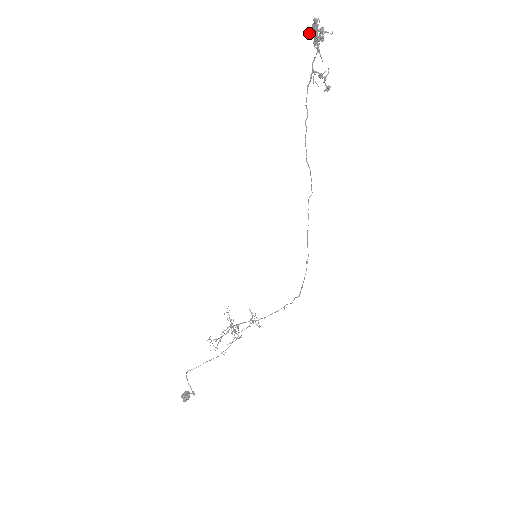
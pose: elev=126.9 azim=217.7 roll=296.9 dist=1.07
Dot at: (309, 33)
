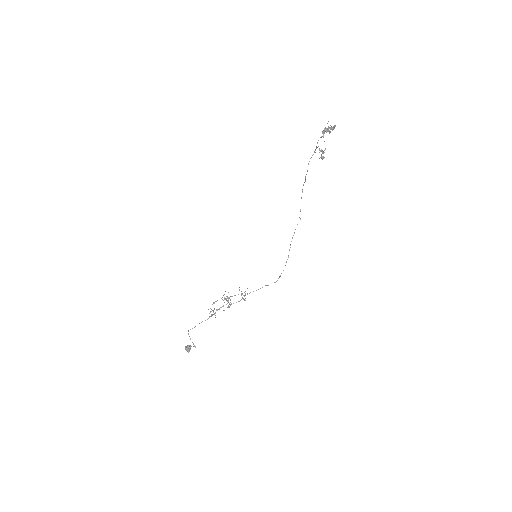
Dot at: occluded
